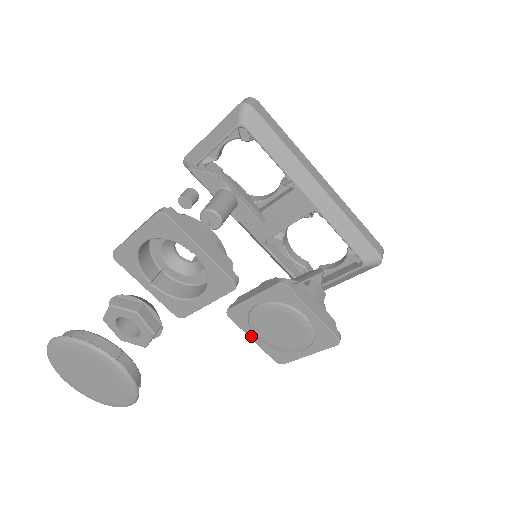
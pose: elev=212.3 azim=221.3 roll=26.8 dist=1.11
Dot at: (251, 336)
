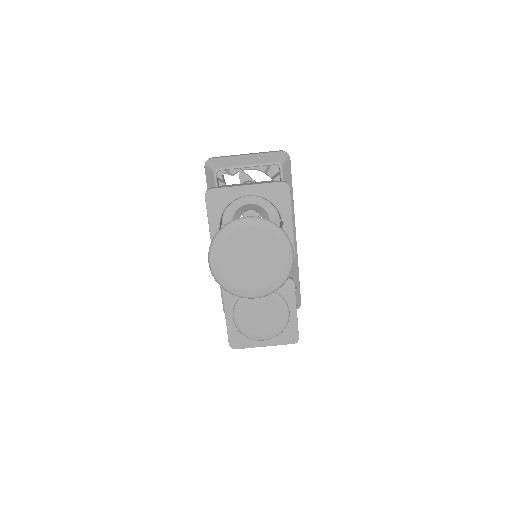
Dot at: (228, 315)
